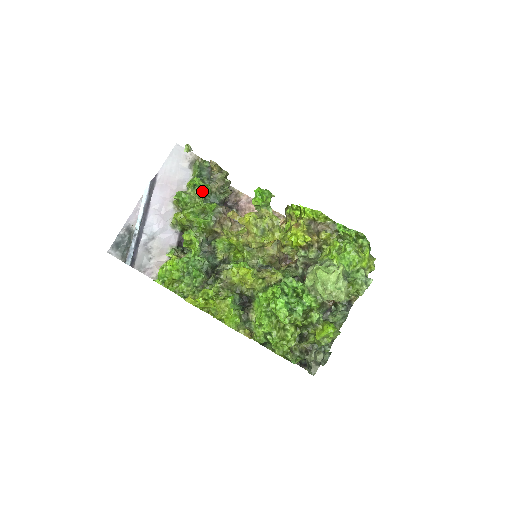
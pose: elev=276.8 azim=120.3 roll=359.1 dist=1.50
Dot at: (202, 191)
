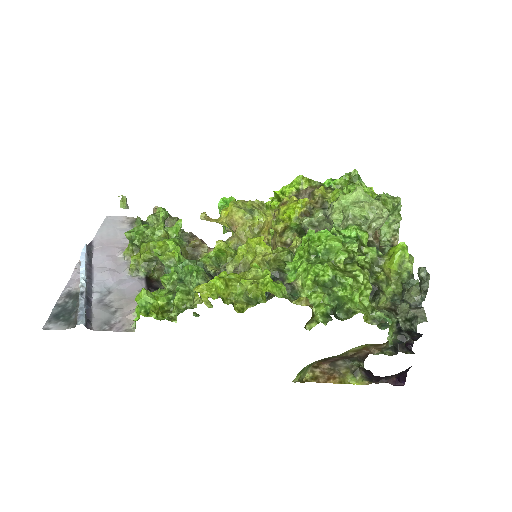
Dot at: (158, 213)
